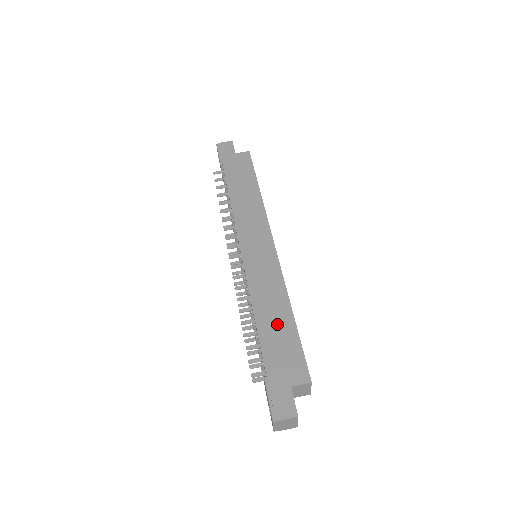
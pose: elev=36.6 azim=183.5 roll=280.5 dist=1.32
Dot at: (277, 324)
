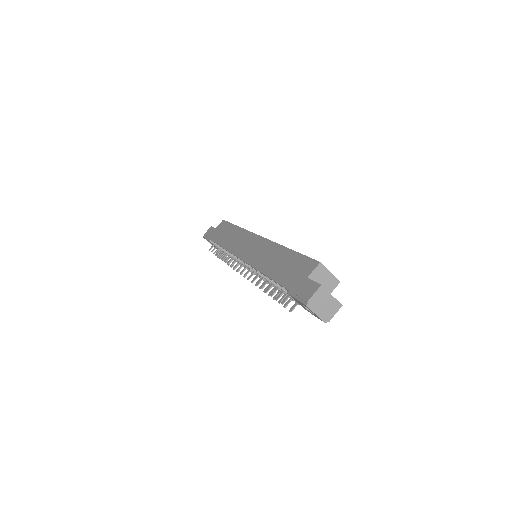
Dot at: (280, 262)
